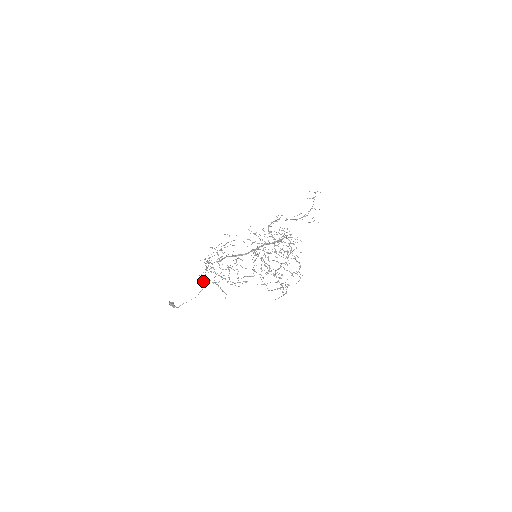
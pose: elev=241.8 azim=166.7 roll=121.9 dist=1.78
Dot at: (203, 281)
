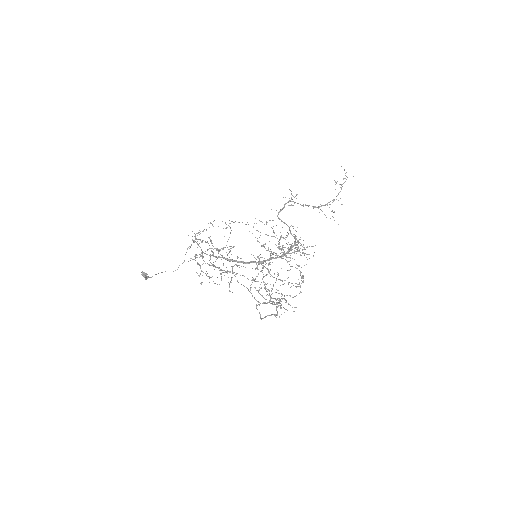
Dot at: (186, 252)
